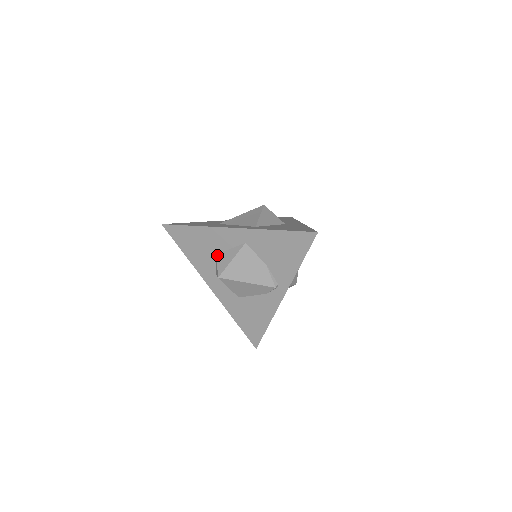
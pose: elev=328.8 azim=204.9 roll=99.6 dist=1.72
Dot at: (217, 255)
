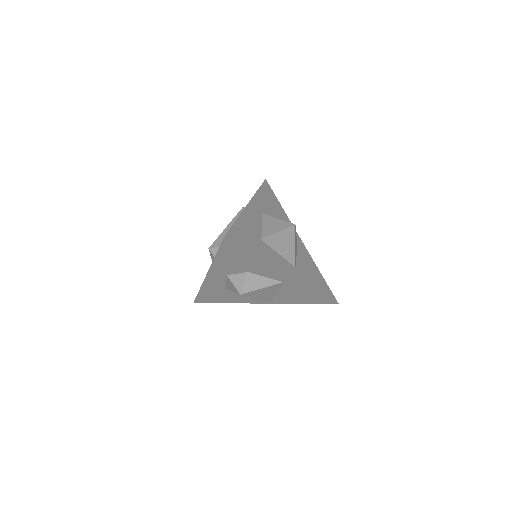
Dot at: (249, 274)
